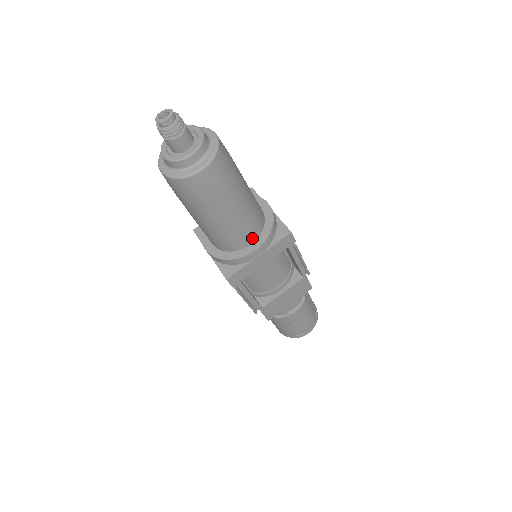
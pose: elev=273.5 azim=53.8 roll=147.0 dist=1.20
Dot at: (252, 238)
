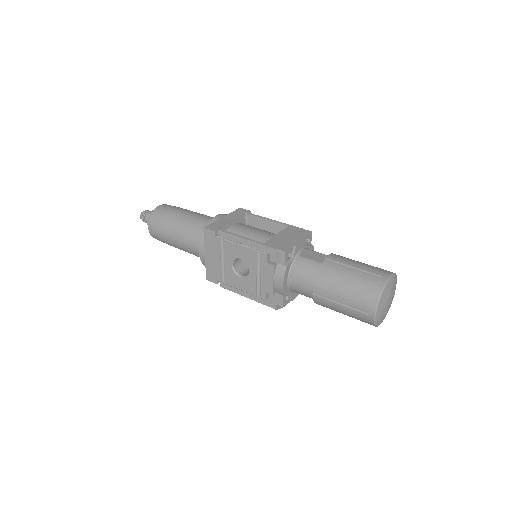
Dot at: occluded
